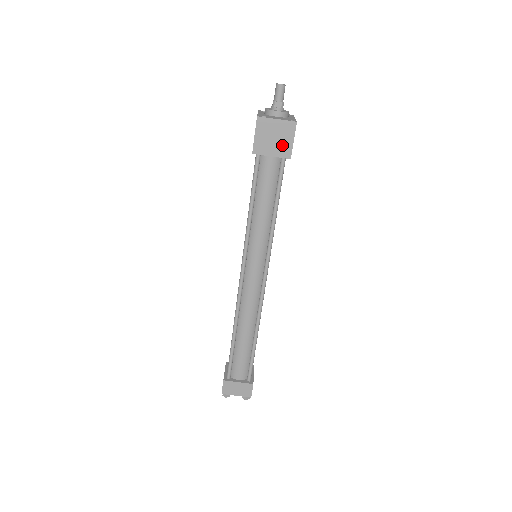
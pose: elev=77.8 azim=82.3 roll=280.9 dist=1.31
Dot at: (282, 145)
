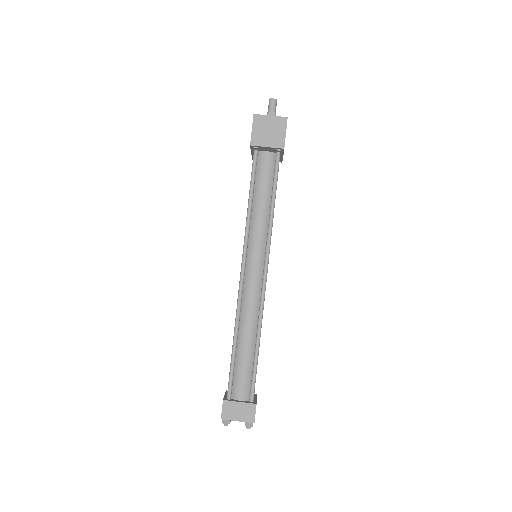
Dot at: (276, 137)
